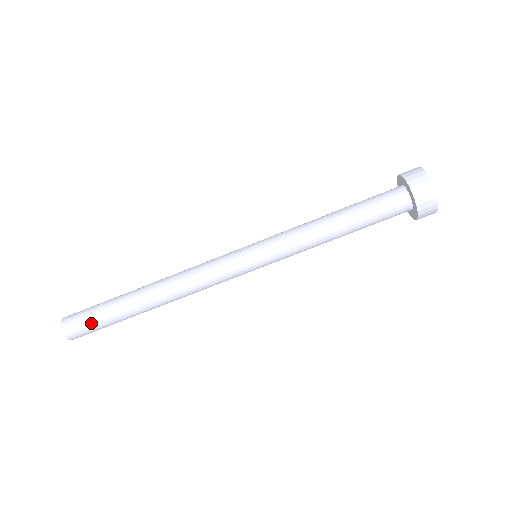
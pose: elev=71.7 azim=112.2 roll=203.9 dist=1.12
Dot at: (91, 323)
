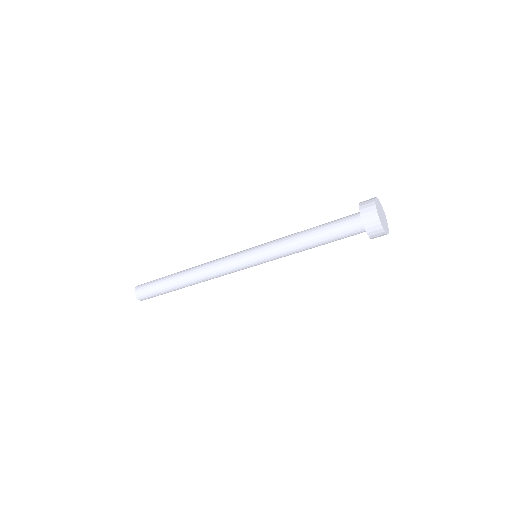
Dot at: (155, 295)
